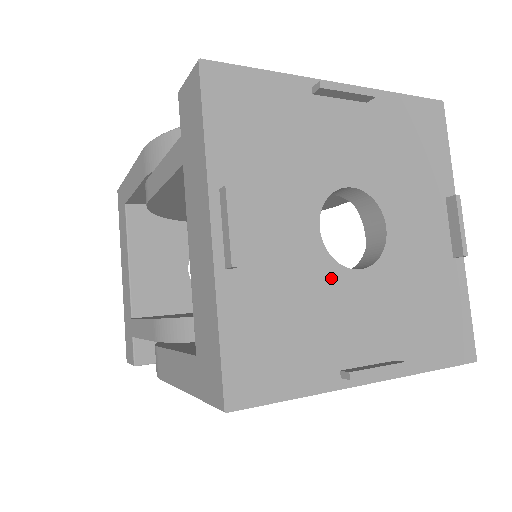
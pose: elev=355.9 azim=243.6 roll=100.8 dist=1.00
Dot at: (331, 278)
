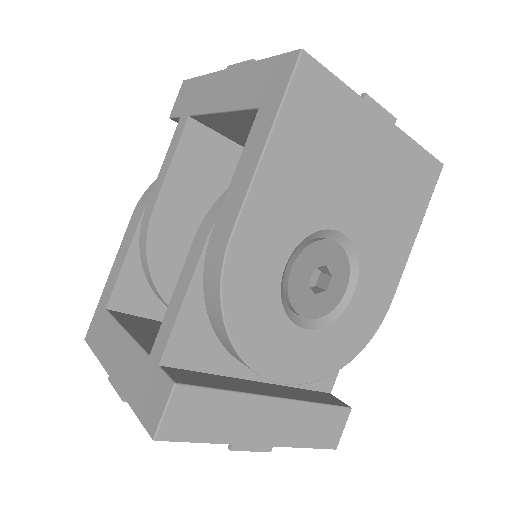
Dot at: occluded
